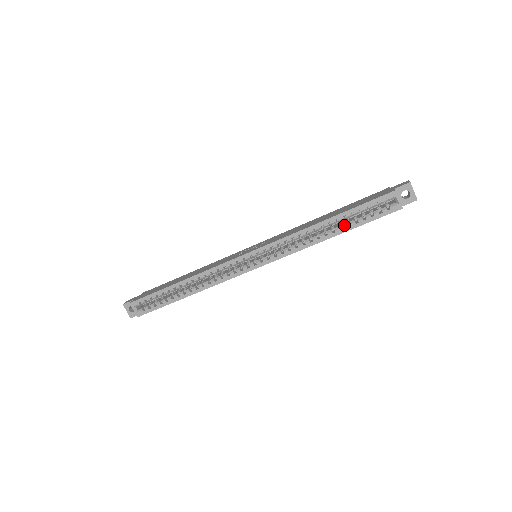
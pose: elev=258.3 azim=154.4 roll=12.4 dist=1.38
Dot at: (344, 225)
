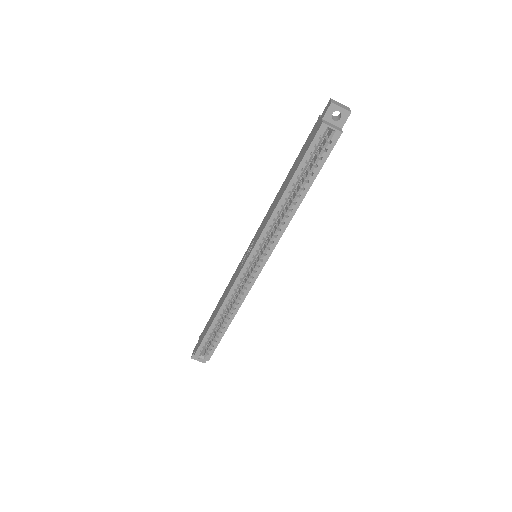
Dot at: (303, 184)
